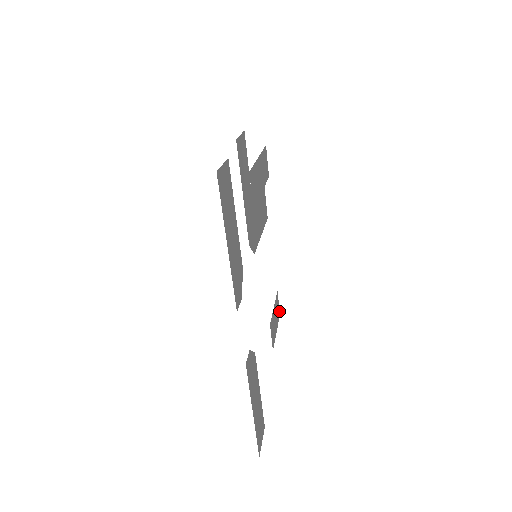
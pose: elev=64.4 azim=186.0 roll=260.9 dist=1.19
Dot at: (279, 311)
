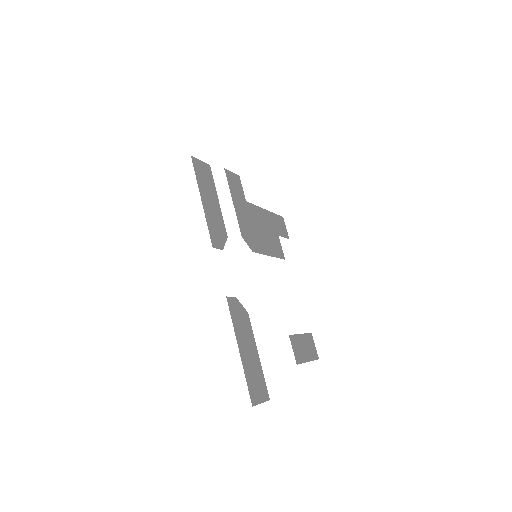
Dot at: (317, 355)
